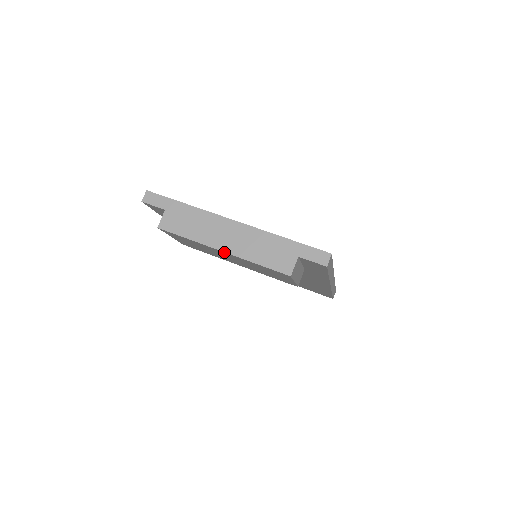
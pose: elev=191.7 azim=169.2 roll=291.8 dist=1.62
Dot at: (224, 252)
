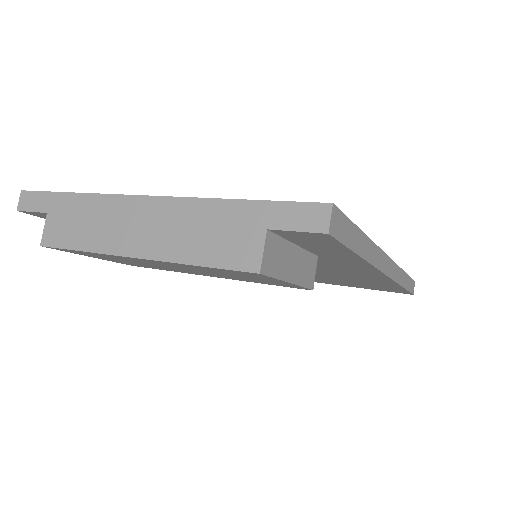
Dot at: (139, 258)
